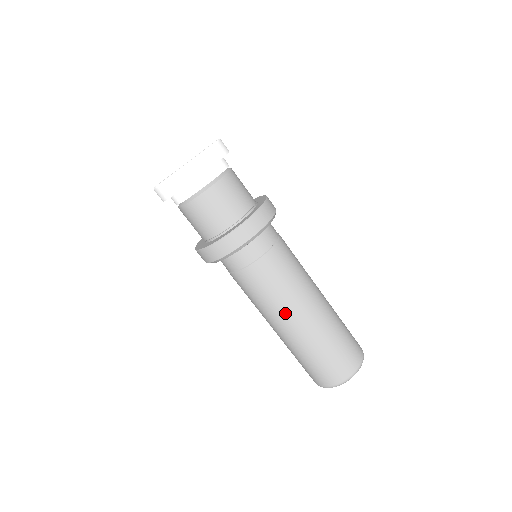
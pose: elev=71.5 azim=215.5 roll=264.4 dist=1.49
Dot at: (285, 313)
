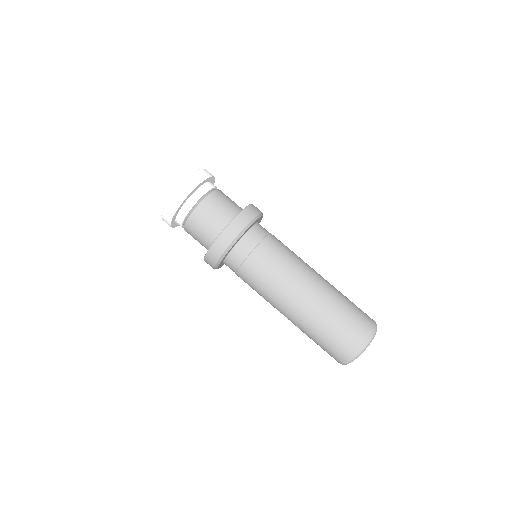
Dot at: (290, 292)
